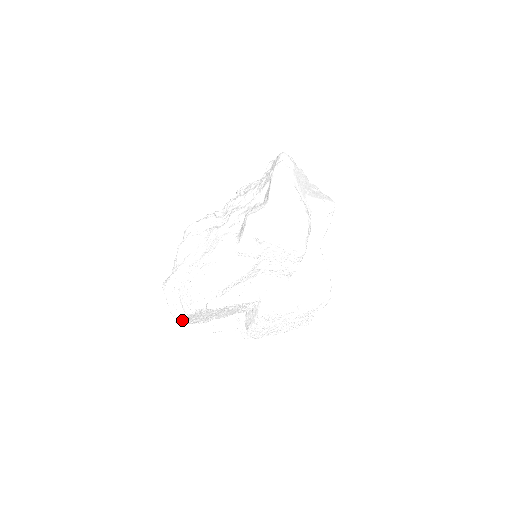
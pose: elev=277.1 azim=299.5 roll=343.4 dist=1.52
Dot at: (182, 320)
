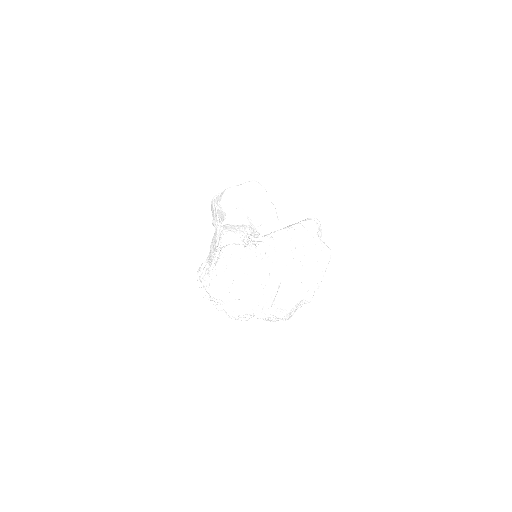
Dot at: (245, 292)
